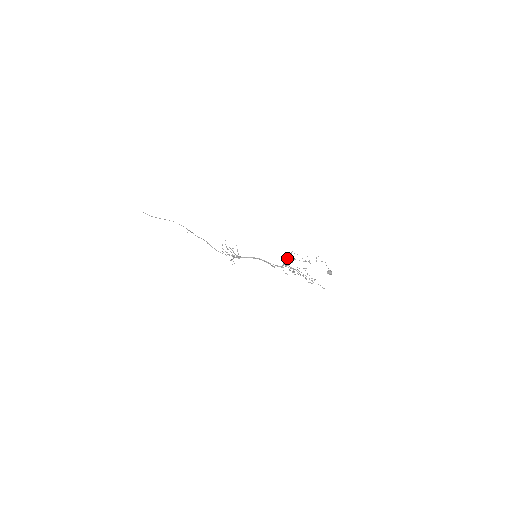
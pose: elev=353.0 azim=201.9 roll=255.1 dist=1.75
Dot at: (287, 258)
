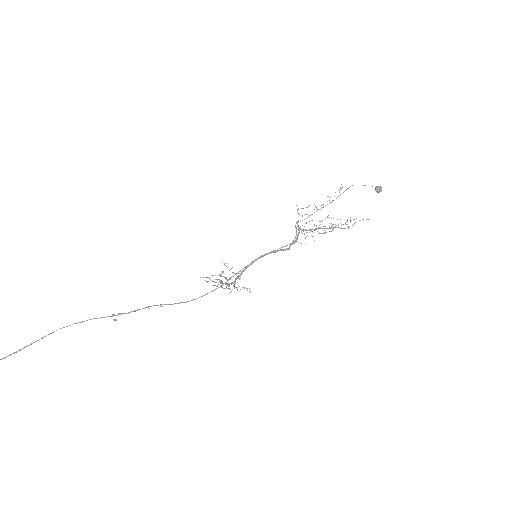
Dot at: (297, 223)
